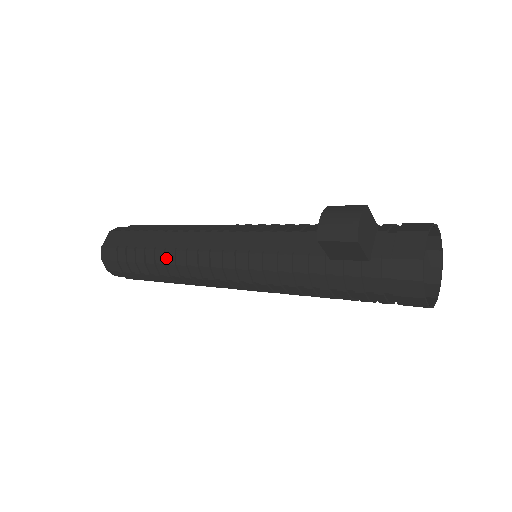
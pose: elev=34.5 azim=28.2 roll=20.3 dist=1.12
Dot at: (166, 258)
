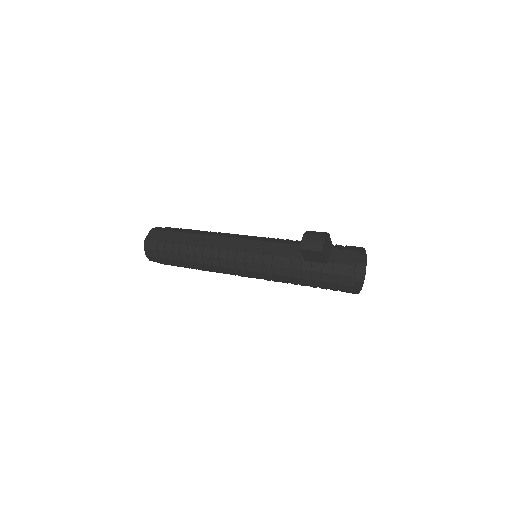
Dot at: (196, 251)
